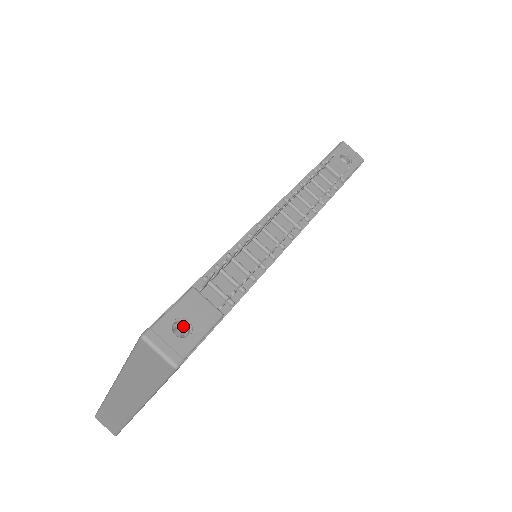
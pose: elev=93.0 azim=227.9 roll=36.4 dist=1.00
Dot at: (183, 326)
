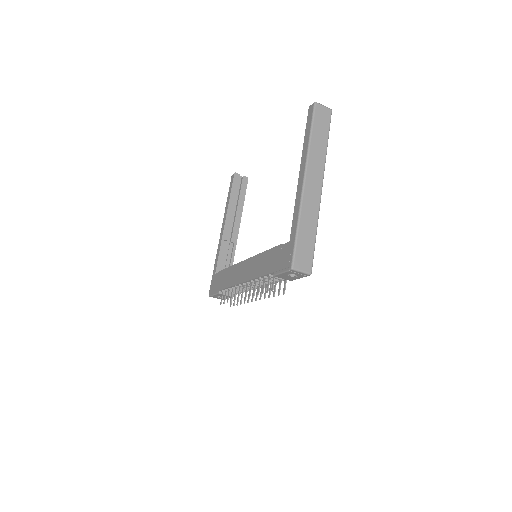
Dot at: occluded
